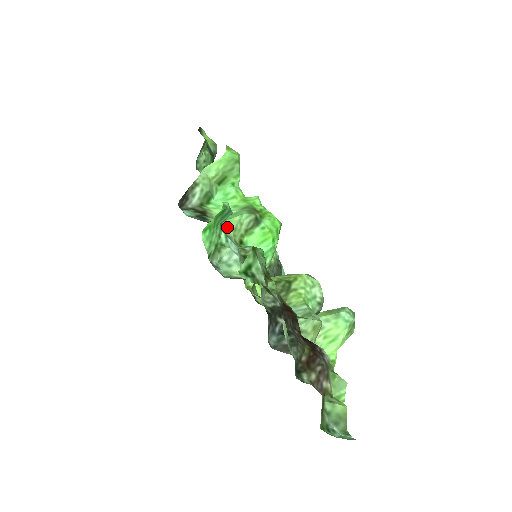
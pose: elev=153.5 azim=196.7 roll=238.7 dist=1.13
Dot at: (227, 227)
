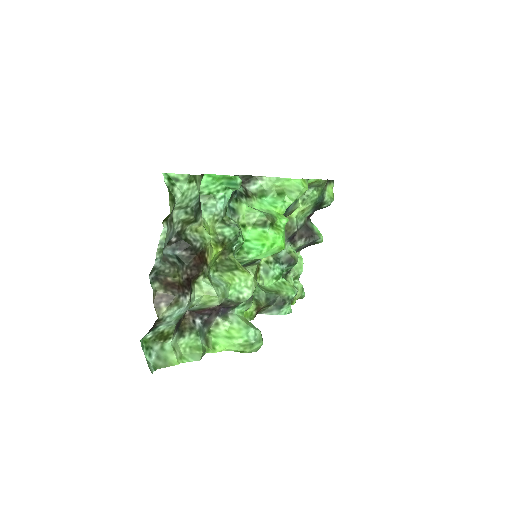
Dot at: (245, 210)
